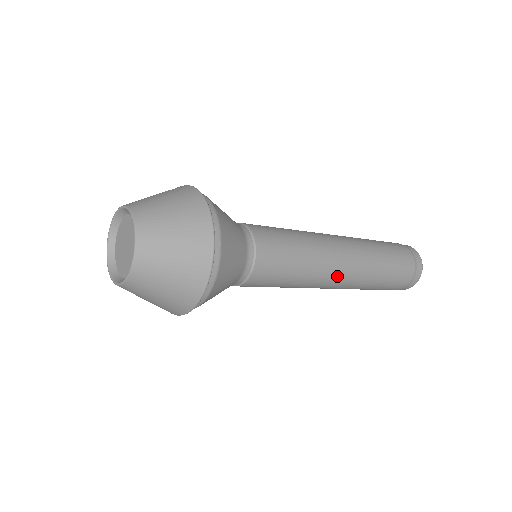
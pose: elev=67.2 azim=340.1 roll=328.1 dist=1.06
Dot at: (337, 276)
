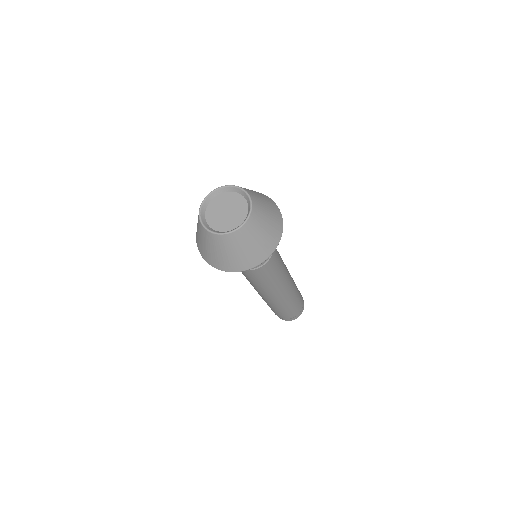
Dot at: (280, 292)
